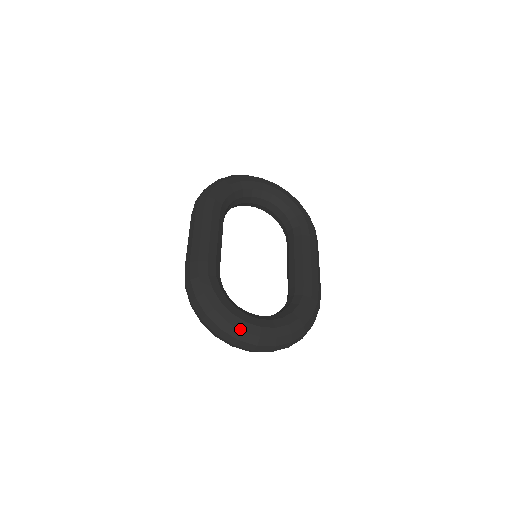
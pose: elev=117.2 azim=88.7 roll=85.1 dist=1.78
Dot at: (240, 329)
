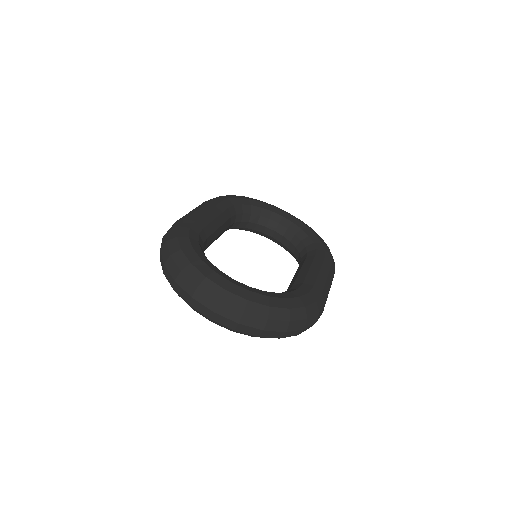
Dot at: (204, 274)
